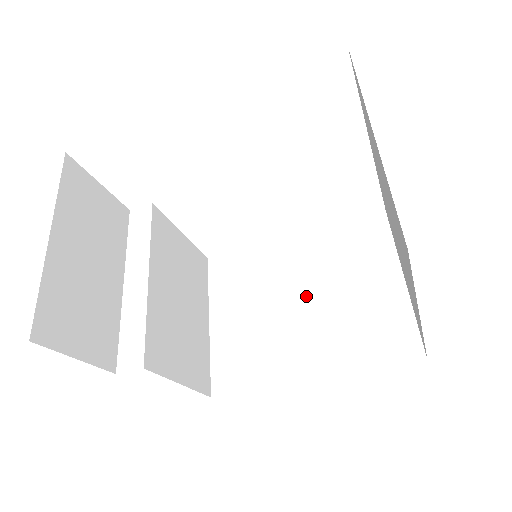
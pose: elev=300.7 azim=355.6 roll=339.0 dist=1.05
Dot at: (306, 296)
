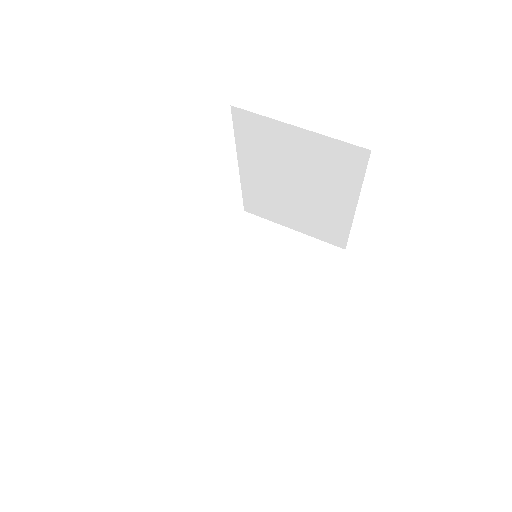
Dot at: (262, 283)
